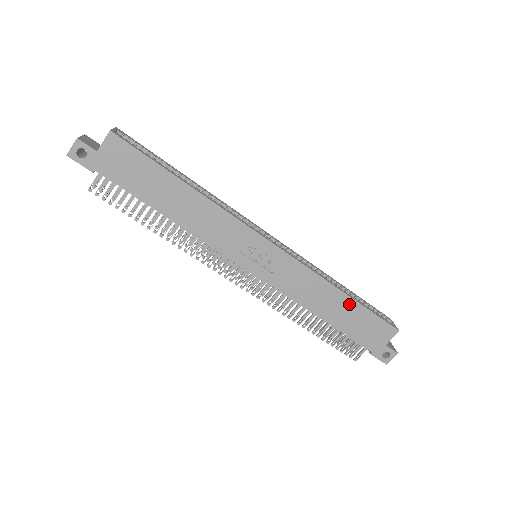
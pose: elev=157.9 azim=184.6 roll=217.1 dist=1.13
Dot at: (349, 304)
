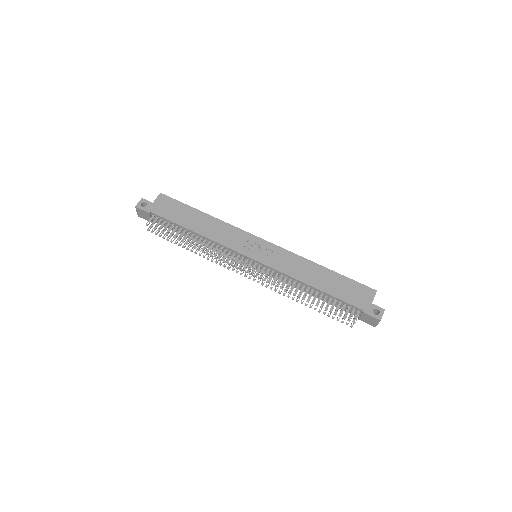
Dot at: (330, 274)
